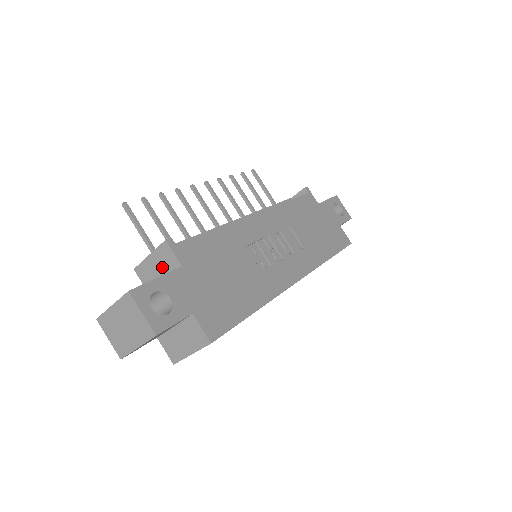
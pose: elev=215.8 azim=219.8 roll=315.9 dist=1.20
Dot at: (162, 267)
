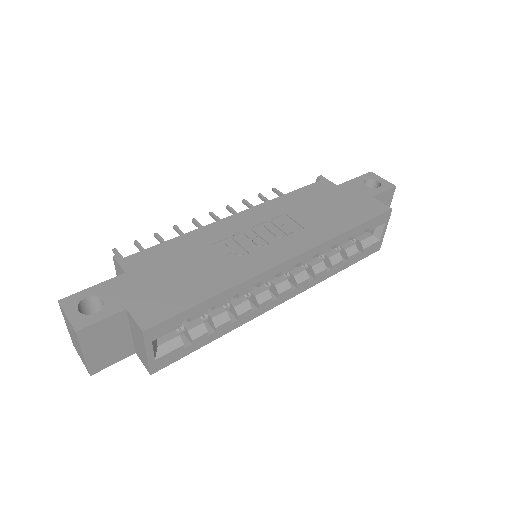
Dot at: occluded
